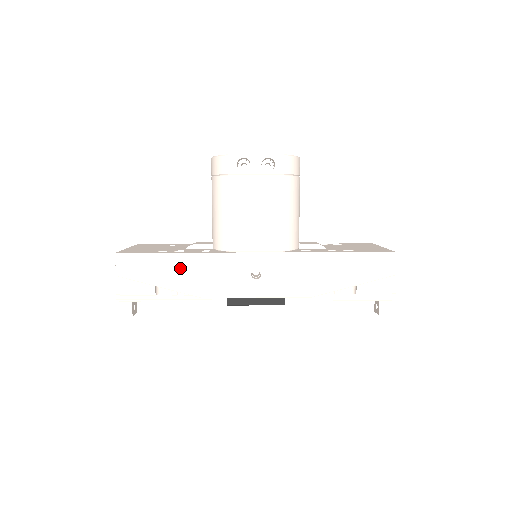
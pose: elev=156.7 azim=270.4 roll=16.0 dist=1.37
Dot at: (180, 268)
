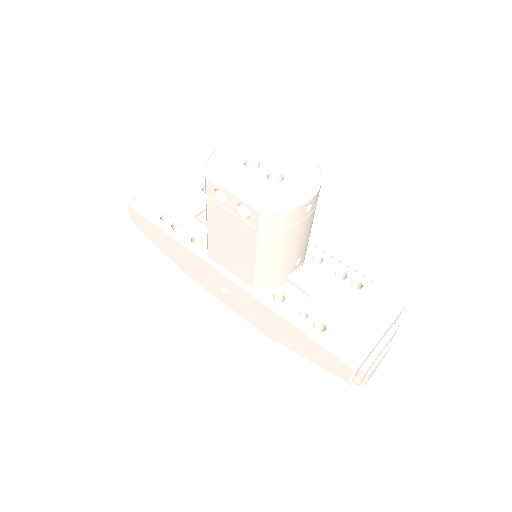
Dot at: (170, 245)
